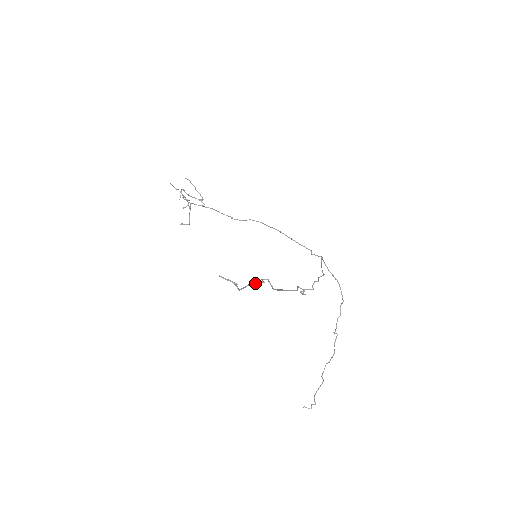
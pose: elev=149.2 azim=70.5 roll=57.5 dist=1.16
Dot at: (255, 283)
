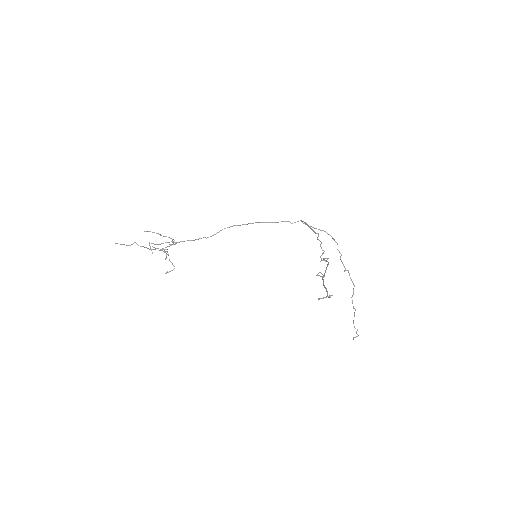
Dot at: (323, 283)
